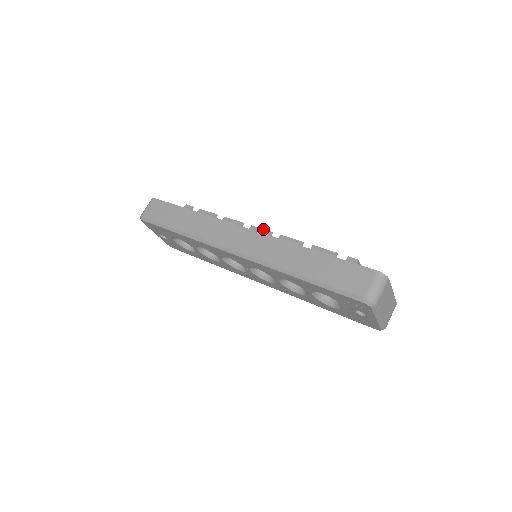
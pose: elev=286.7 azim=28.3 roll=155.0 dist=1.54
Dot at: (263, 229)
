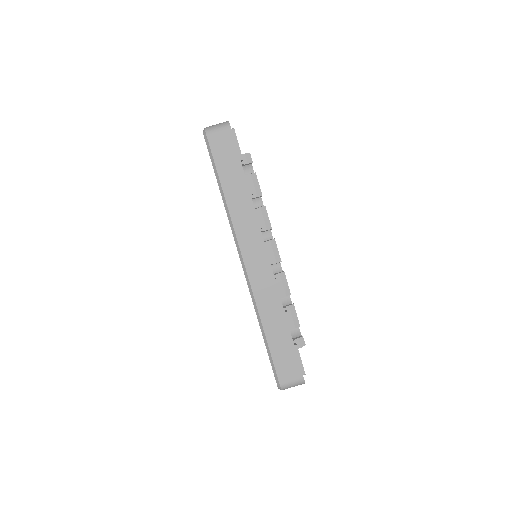
Dot at: occluded
